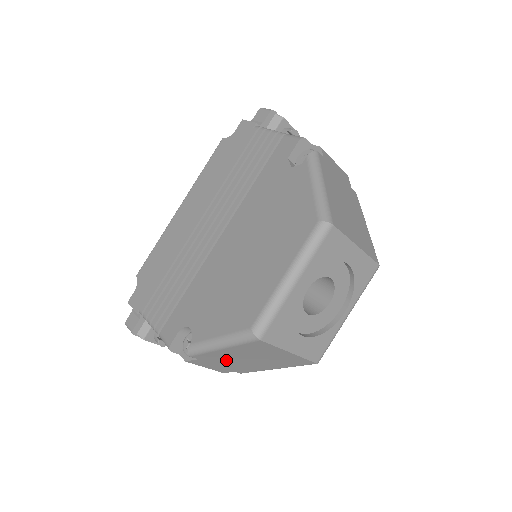
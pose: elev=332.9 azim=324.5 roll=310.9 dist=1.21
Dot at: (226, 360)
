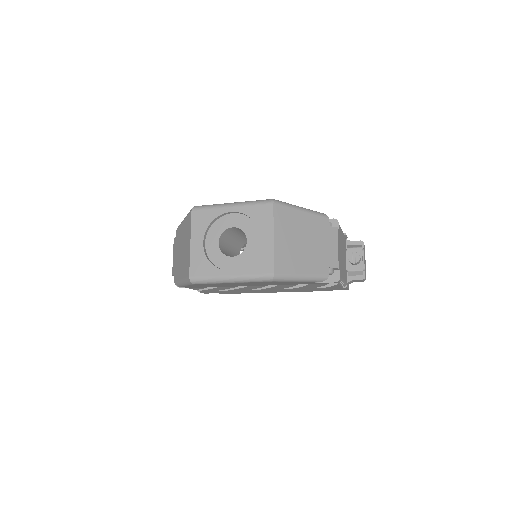
Dot at: (179, 245)
